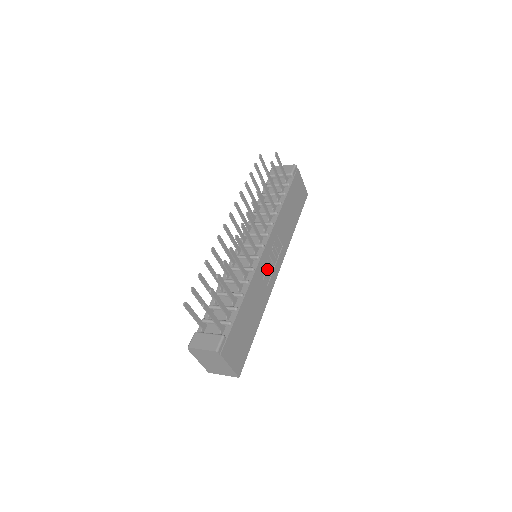
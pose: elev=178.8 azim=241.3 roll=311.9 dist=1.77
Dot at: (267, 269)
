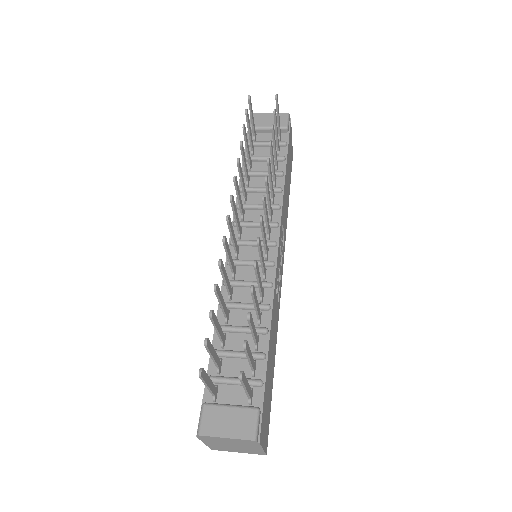
Dot at: (278, 277)
